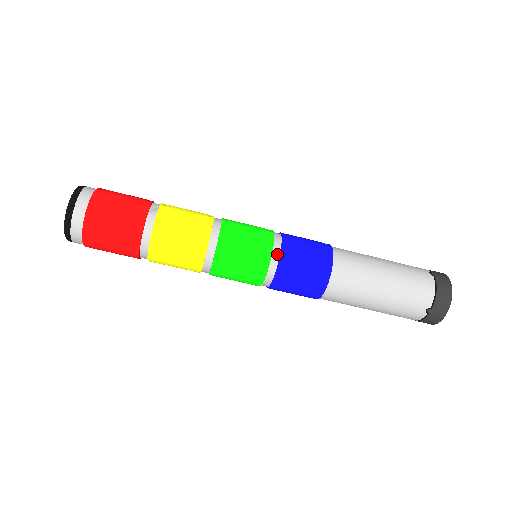
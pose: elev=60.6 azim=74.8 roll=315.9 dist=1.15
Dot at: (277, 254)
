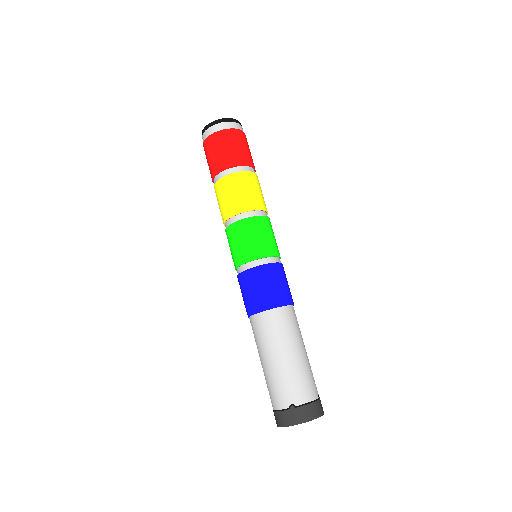
Dot at: (270, 261)
